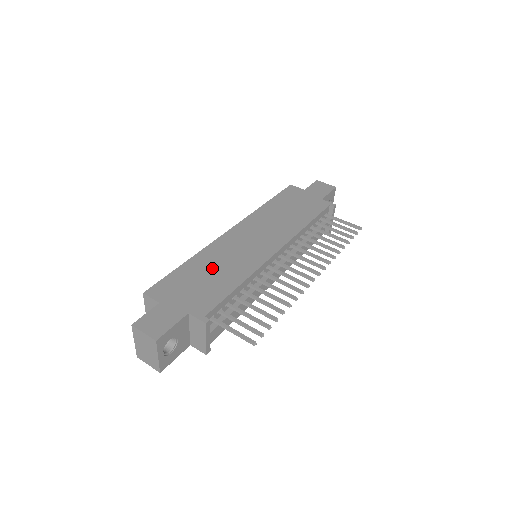
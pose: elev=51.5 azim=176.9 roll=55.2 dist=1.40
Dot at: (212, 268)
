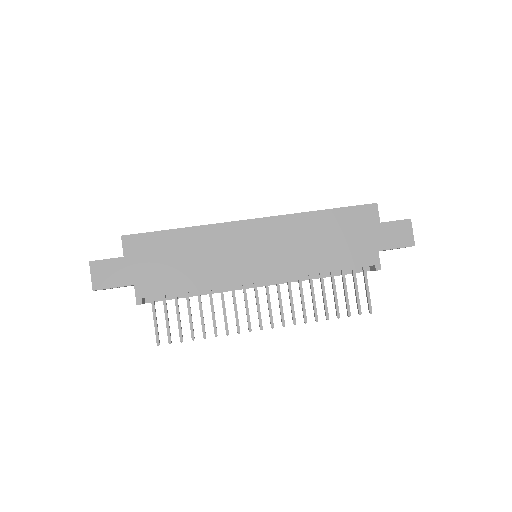
Dot at: (192, 254)
